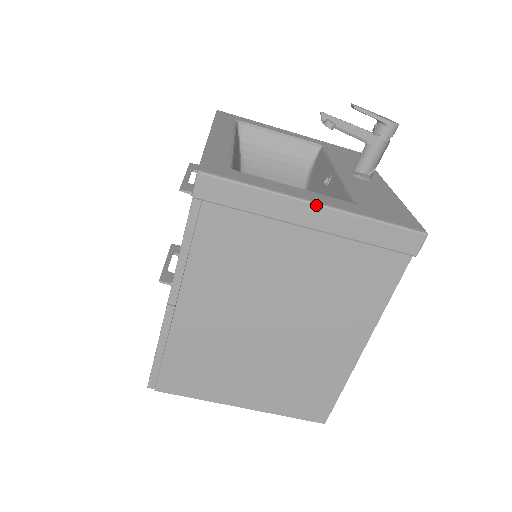
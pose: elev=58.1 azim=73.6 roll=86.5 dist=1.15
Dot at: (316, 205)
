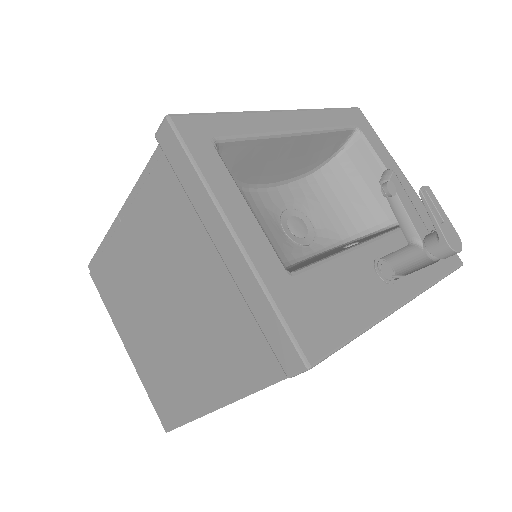
Dot at: (231, 233)
